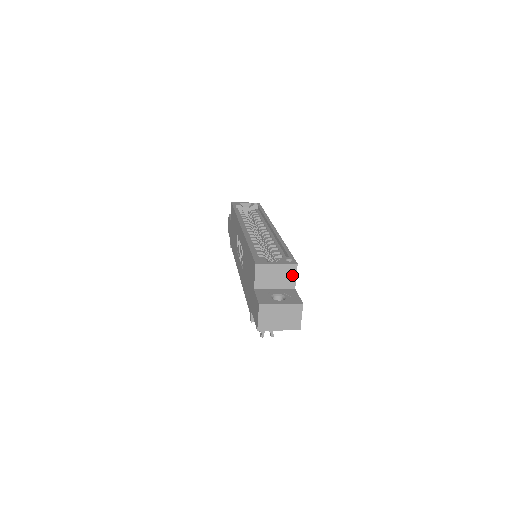
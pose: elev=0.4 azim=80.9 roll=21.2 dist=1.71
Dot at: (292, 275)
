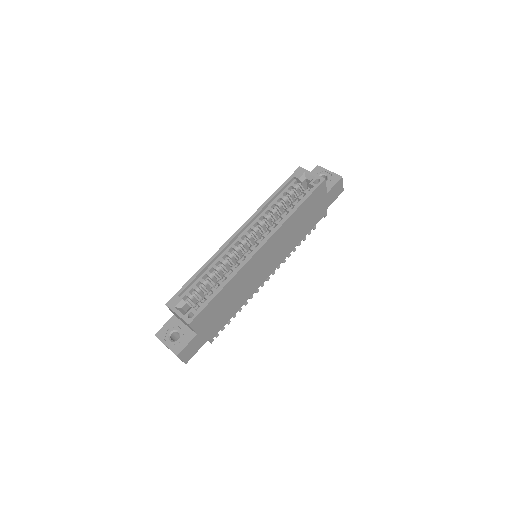
Dot at: (190, 327)
